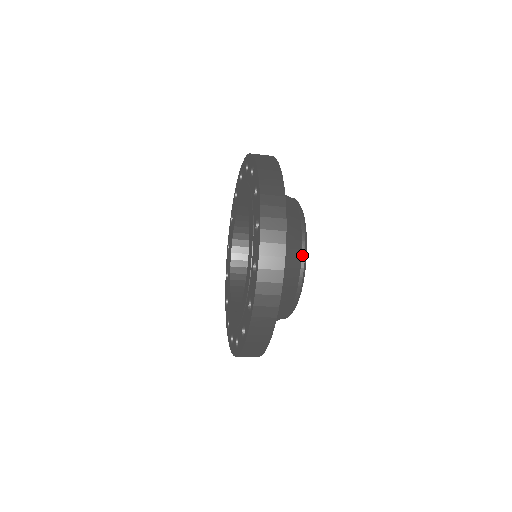
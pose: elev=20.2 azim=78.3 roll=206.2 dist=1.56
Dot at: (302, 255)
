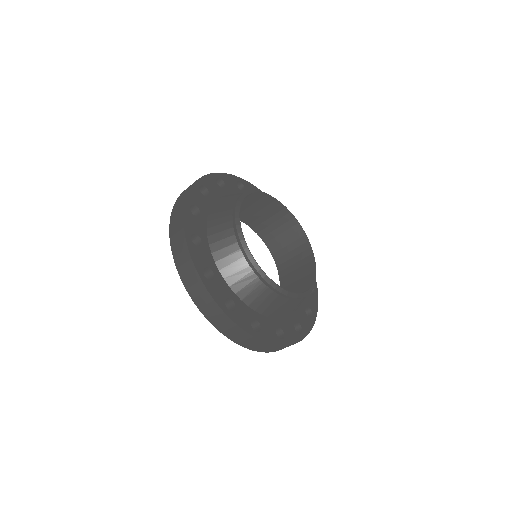
Dot at: (233, 224)
